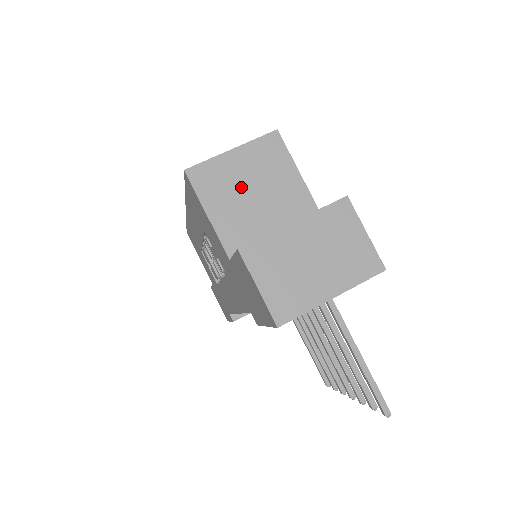
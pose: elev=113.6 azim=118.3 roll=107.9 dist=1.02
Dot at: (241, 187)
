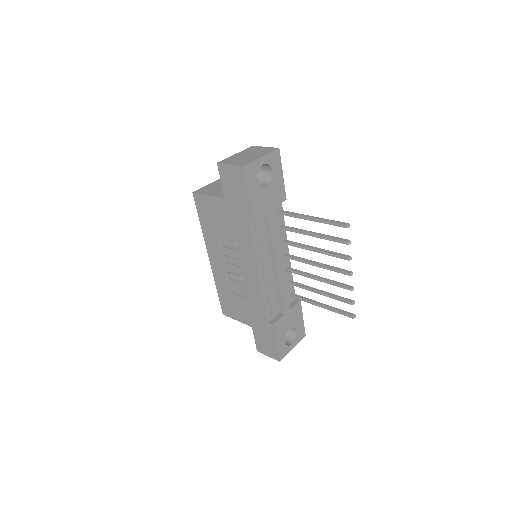
Dot at: (219, 187)
